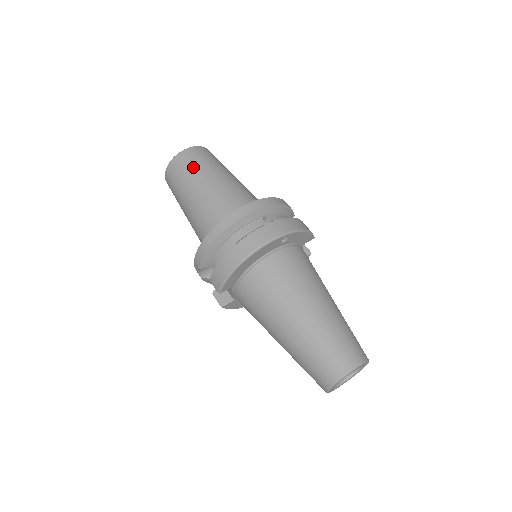
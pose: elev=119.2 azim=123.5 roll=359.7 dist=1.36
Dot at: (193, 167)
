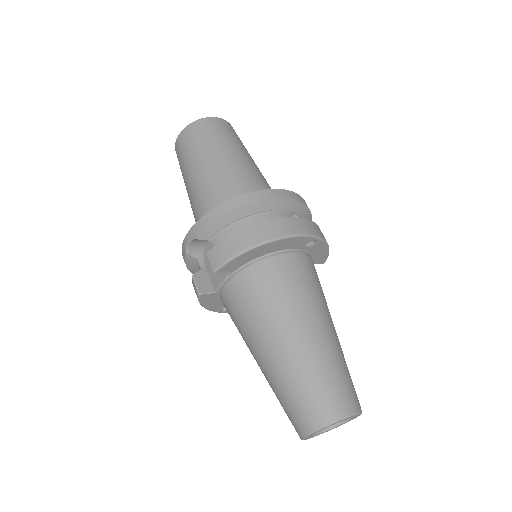
Dot at: (222, 136)
